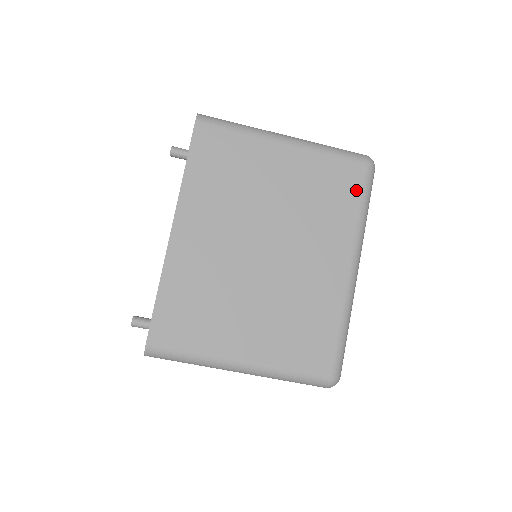
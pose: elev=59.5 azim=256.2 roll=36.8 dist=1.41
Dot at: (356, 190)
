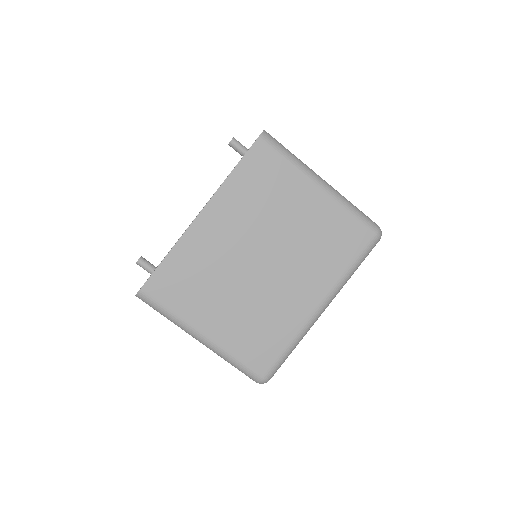
Dot at: (355, 251)
